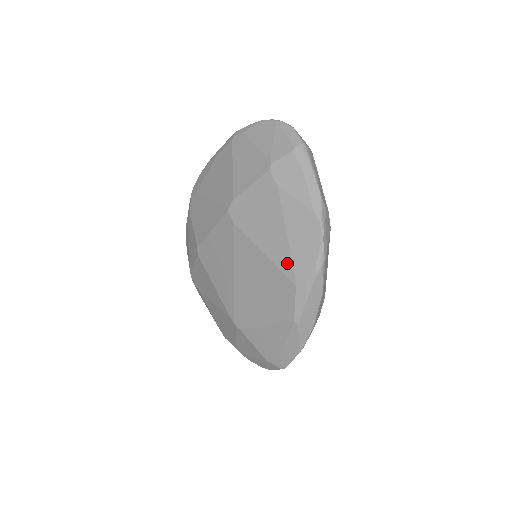
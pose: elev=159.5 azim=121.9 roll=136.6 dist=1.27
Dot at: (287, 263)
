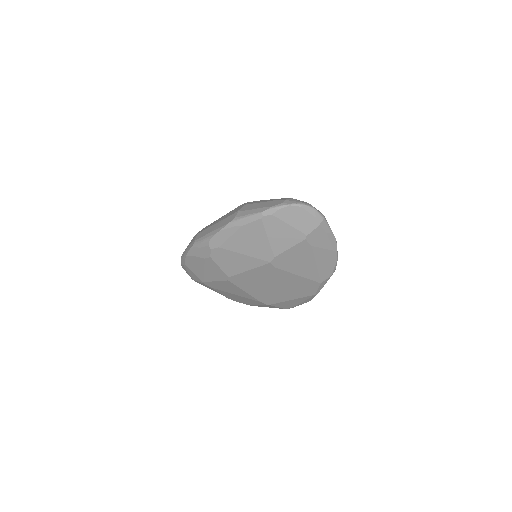
Dot at: (316, 276)
